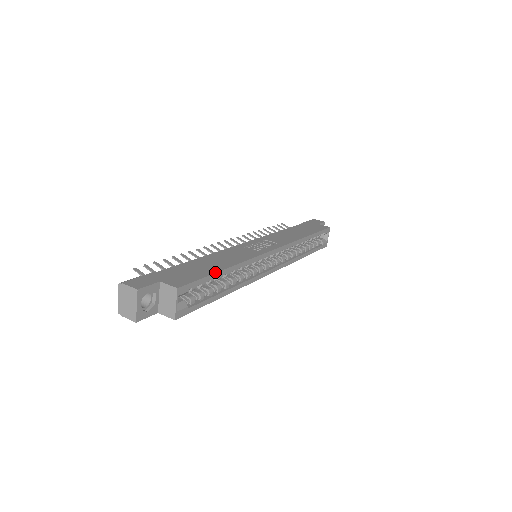
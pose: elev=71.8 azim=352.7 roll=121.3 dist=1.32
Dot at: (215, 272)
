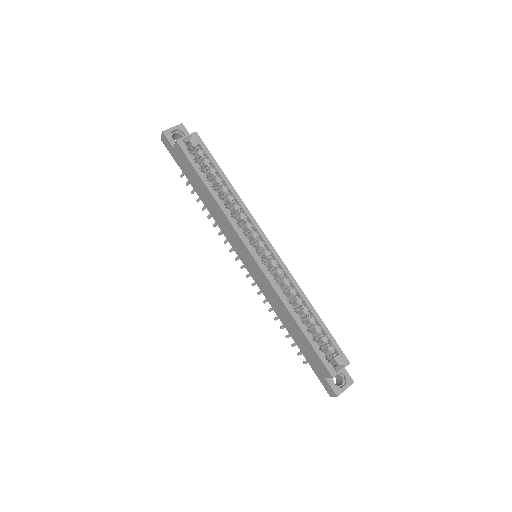
Dot at: (220, 168)
